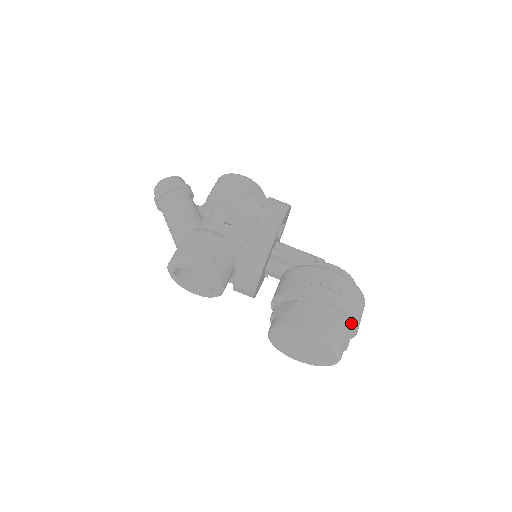
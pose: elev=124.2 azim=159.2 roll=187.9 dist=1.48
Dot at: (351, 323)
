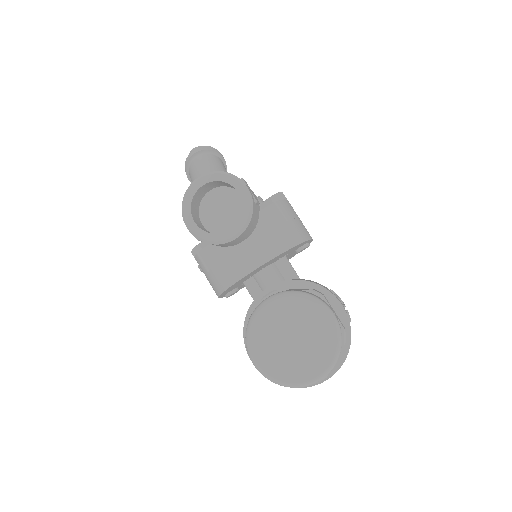
Dot at: (339, 356)
